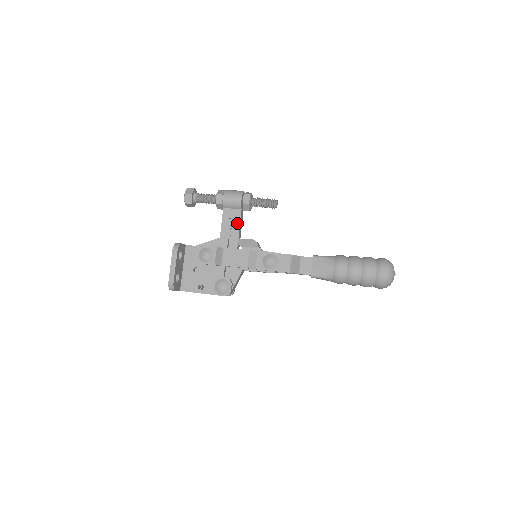
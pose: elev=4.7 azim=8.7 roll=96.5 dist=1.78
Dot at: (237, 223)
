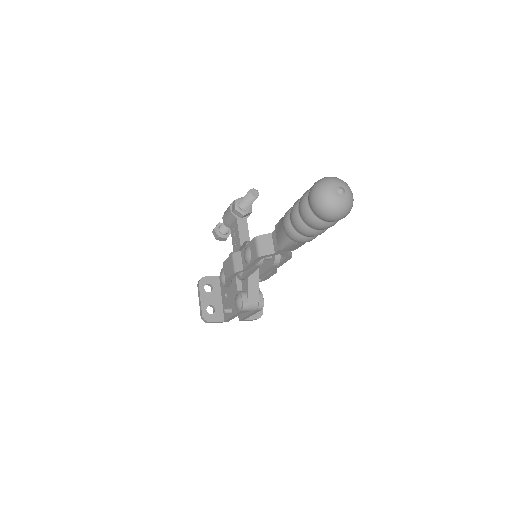
Dot at: (237, 233)
